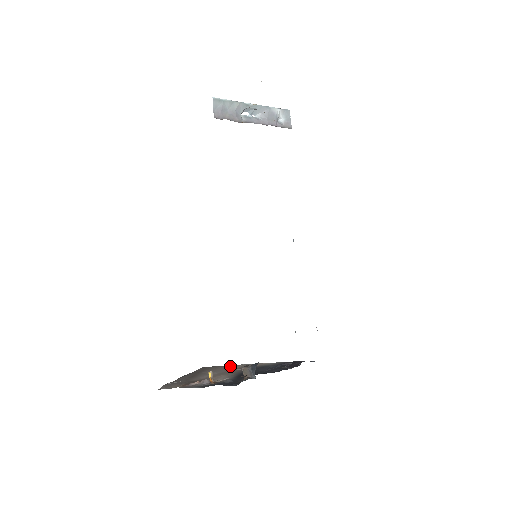
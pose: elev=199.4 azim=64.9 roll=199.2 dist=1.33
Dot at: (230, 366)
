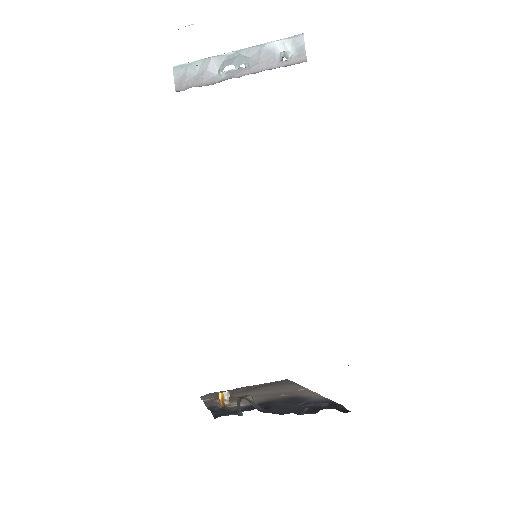
Dot at: (294, 387)
